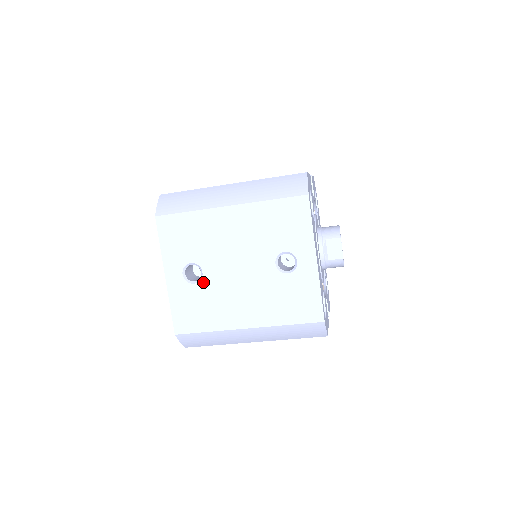
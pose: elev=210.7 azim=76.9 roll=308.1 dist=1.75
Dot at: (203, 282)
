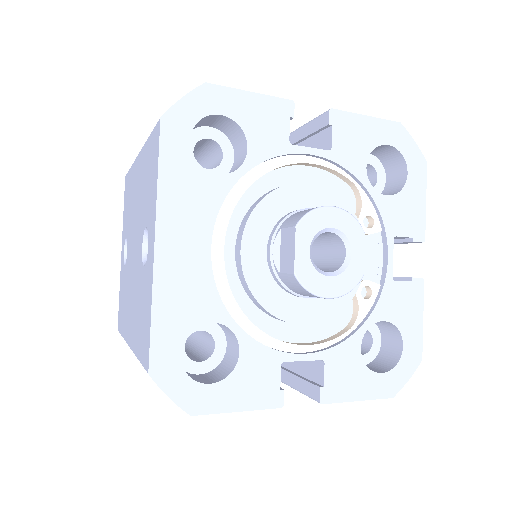
Dot at: (126, 265)
